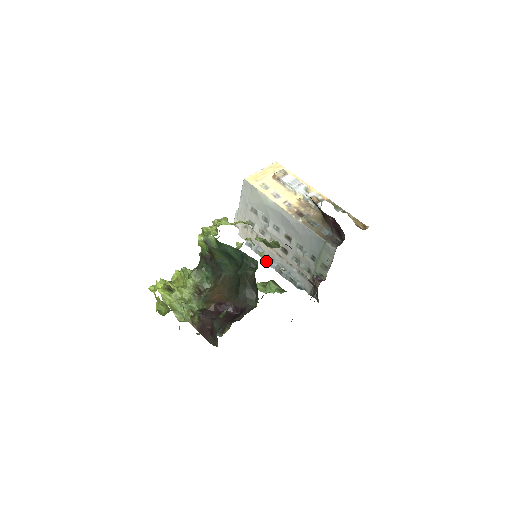
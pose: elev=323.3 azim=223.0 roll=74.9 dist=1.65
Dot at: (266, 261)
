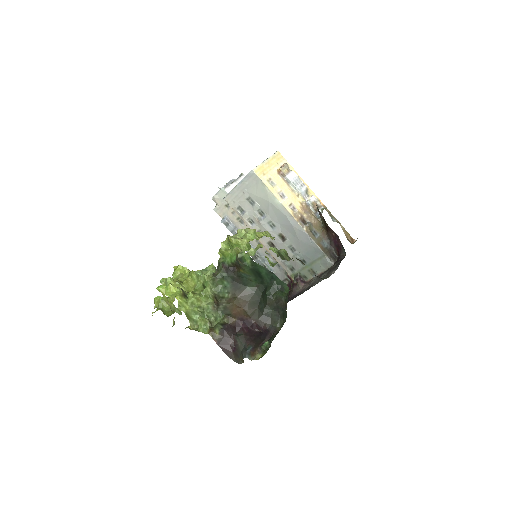
Dot at: occluded
